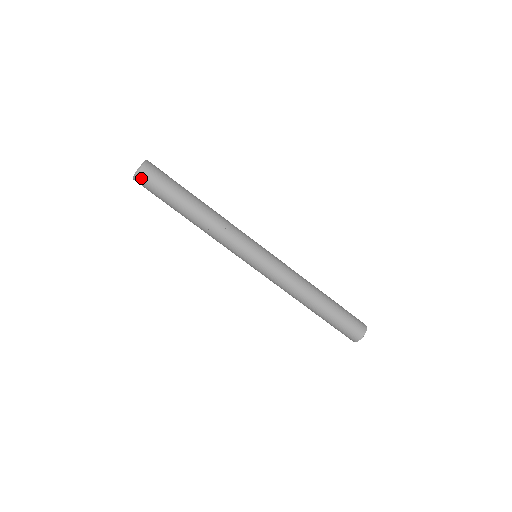
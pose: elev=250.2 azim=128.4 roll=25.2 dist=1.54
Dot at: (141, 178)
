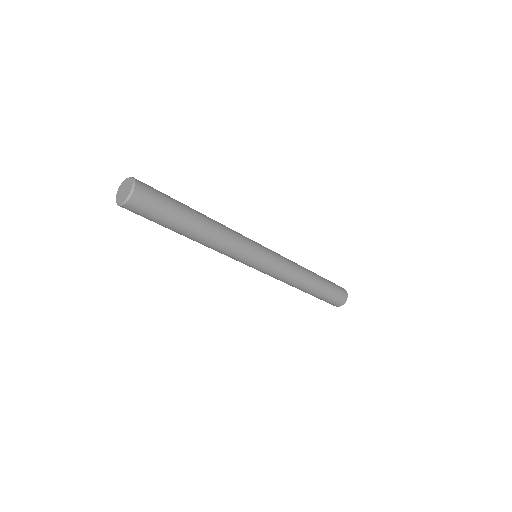
Dot at: occluded
